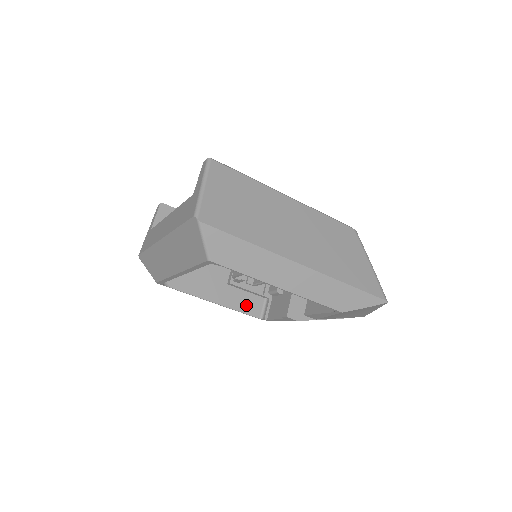
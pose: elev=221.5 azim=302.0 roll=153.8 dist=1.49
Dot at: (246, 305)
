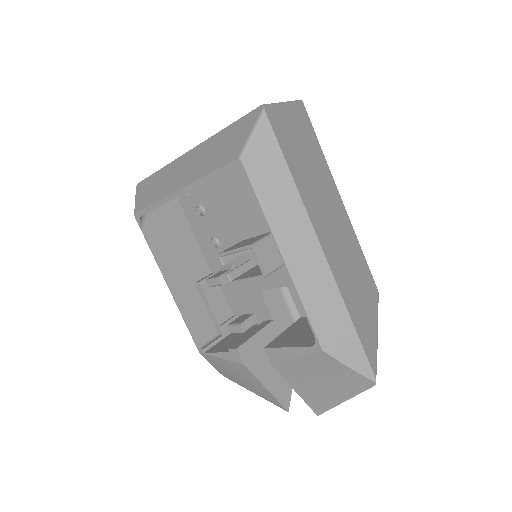
Dot at: (196, 320)
